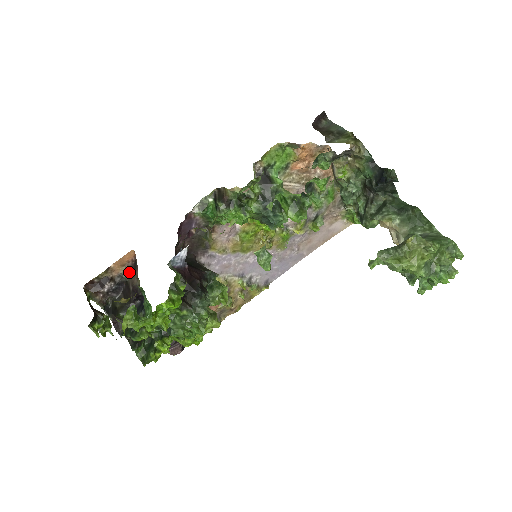
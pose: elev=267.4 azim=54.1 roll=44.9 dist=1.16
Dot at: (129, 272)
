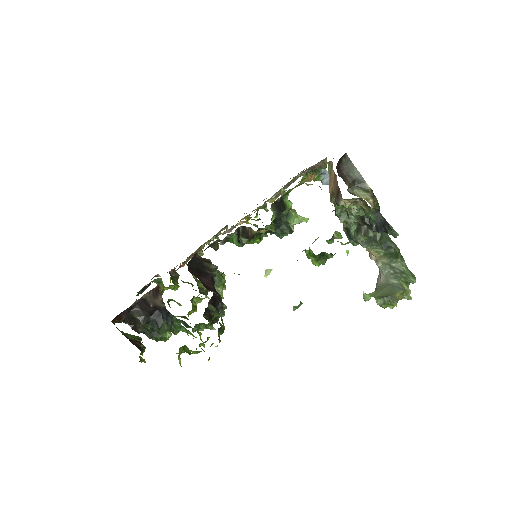
Dot at: (150, 296)
